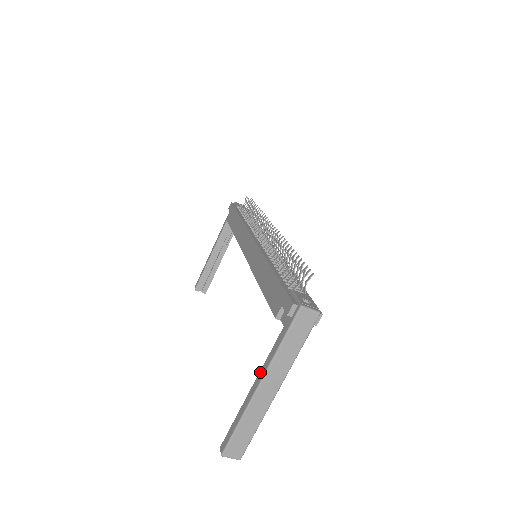
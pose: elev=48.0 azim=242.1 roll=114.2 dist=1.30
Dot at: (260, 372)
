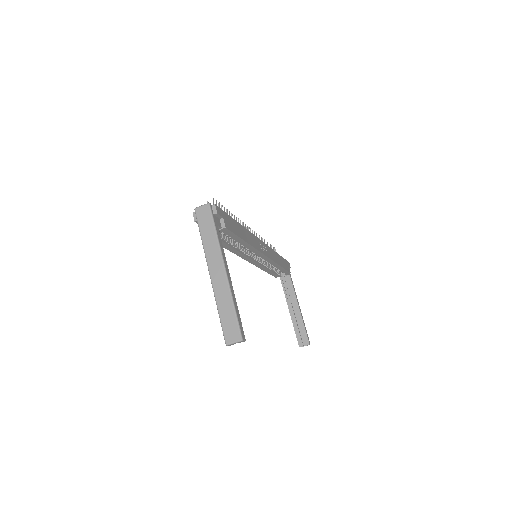
Dot at: occluded
